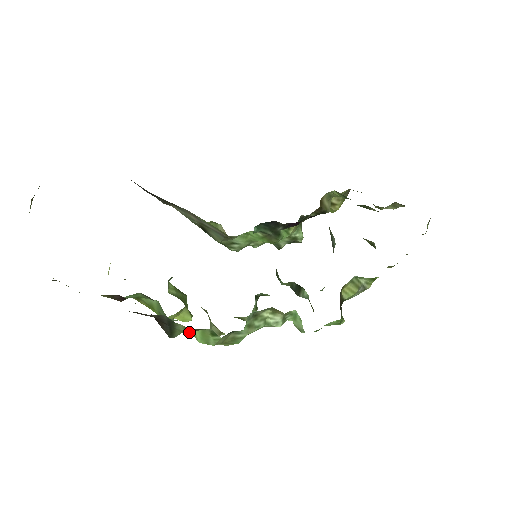
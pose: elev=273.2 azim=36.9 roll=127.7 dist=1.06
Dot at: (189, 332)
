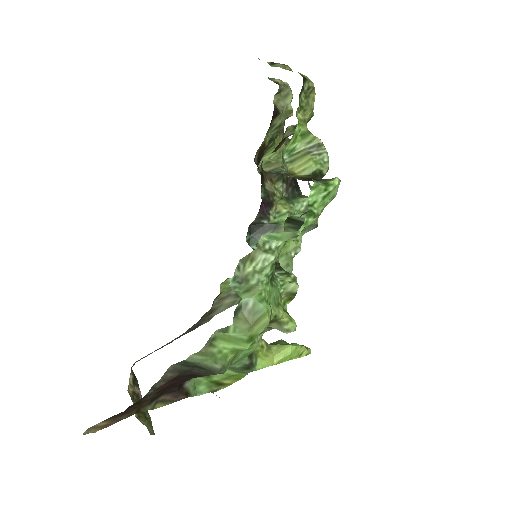
Dot at: (232, 353)
